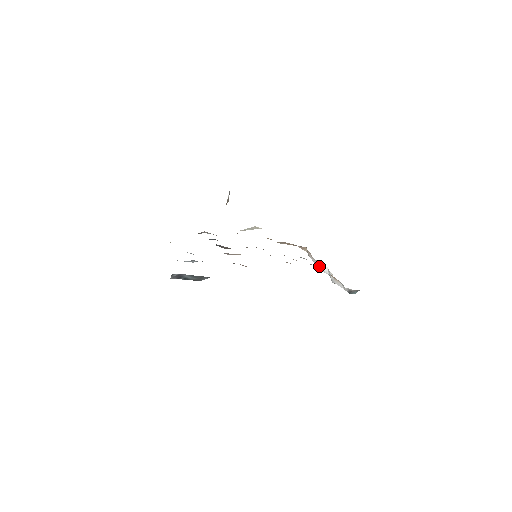
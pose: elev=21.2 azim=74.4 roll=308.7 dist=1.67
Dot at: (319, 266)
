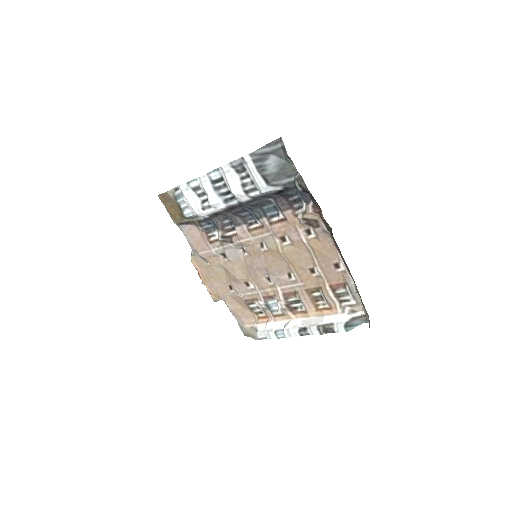
Dot at: (278, 329)
